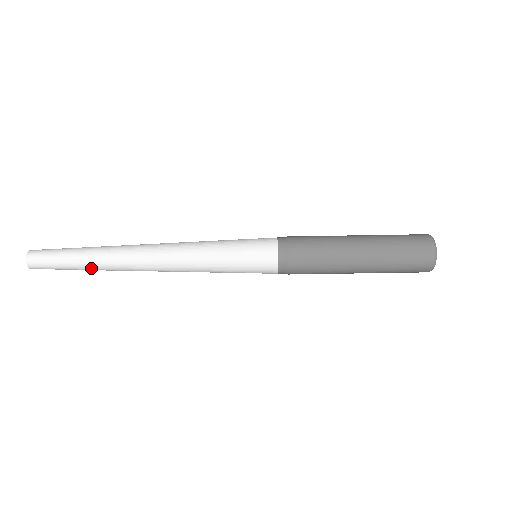
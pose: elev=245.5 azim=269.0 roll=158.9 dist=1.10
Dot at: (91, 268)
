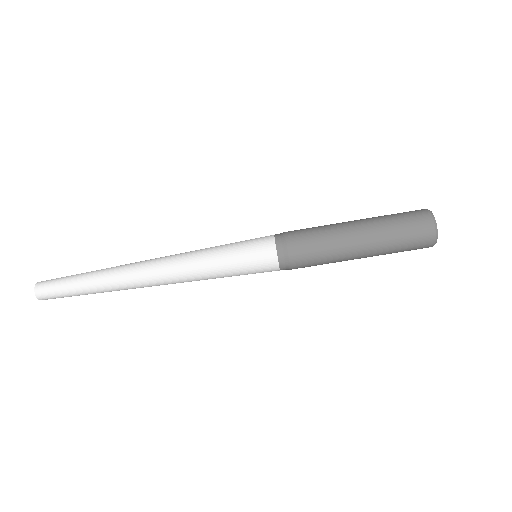
Dot at: (95, 286)
